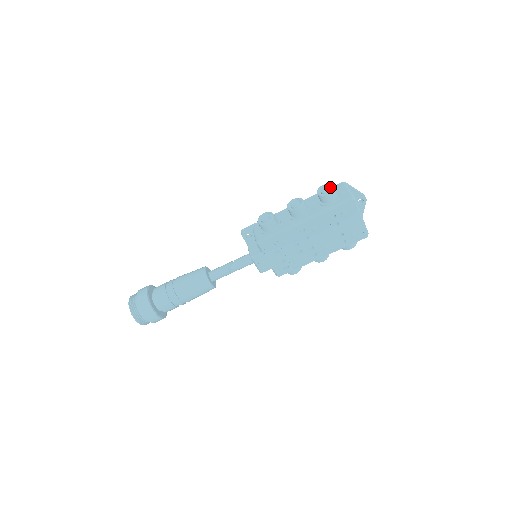
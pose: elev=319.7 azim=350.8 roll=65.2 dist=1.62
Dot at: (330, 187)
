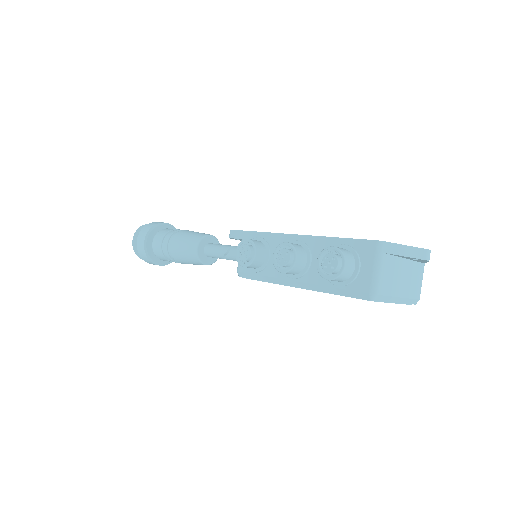
Dot at: (336, 266)
